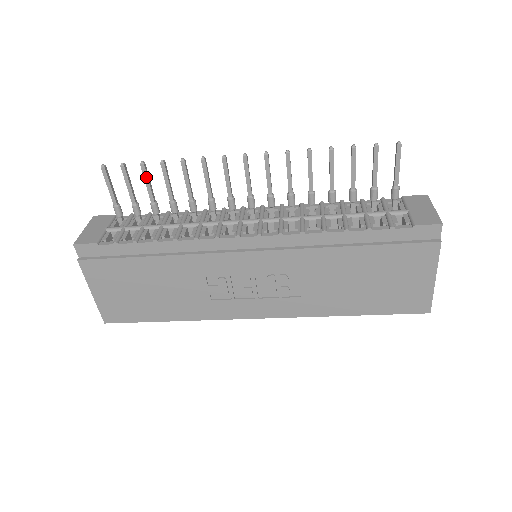
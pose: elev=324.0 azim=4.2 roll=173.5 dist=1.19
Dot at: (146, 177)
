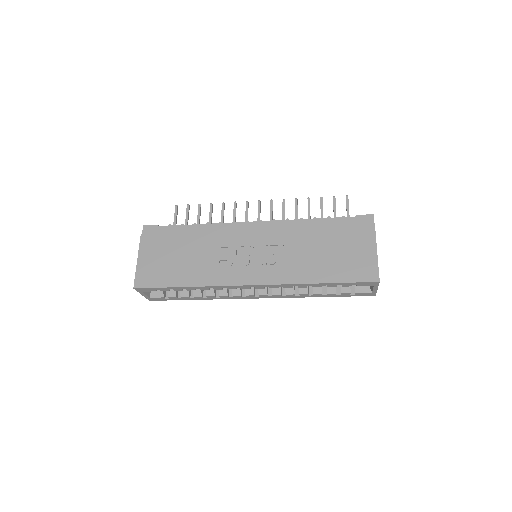
Dot at: (199, 211)
